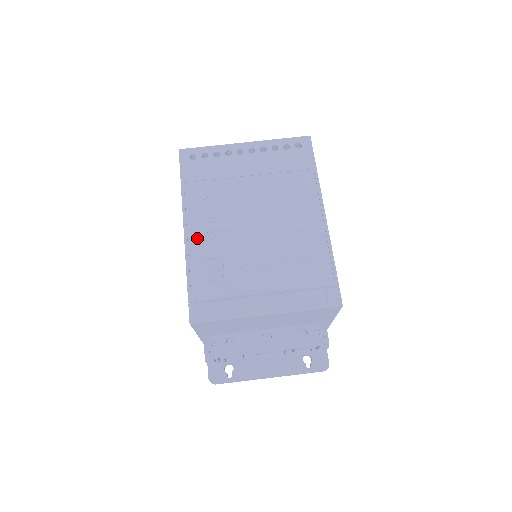
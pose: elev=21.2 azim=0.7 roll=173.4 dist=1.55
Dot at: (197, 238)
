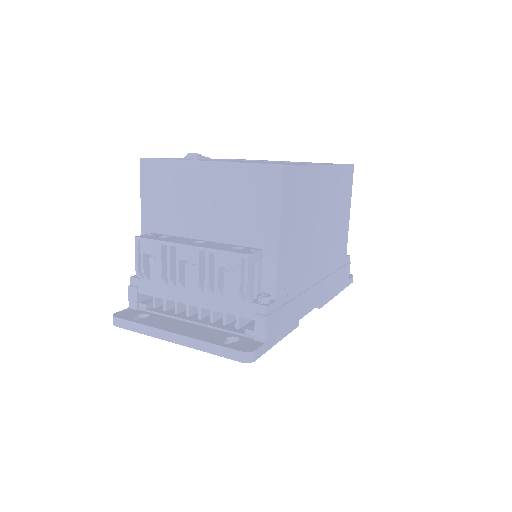
Dot at: occluded
